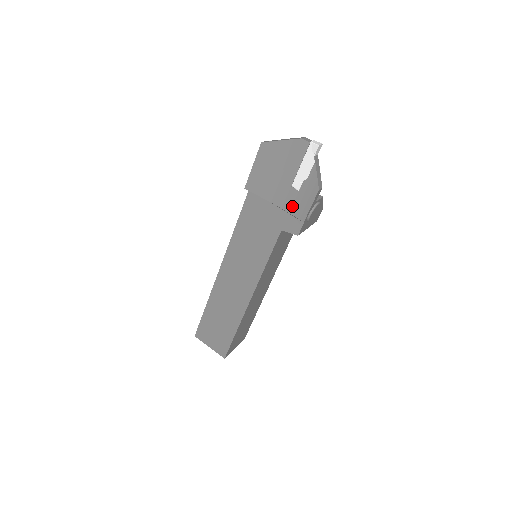
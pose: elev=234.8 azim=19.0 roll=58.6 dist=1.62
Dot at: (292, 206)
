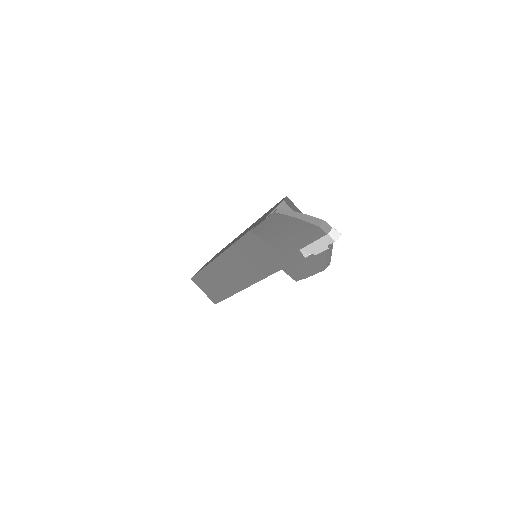
Dot at: (296, 262)
